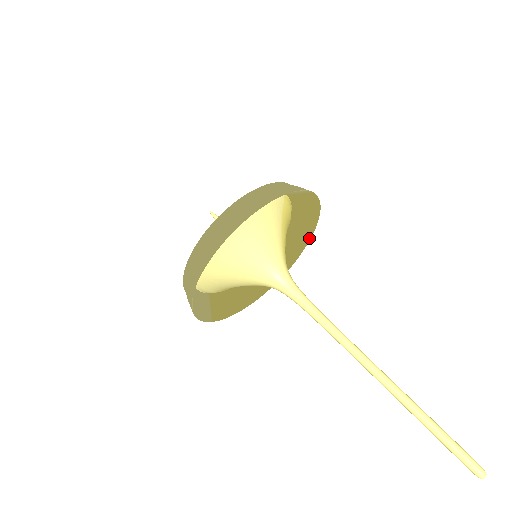
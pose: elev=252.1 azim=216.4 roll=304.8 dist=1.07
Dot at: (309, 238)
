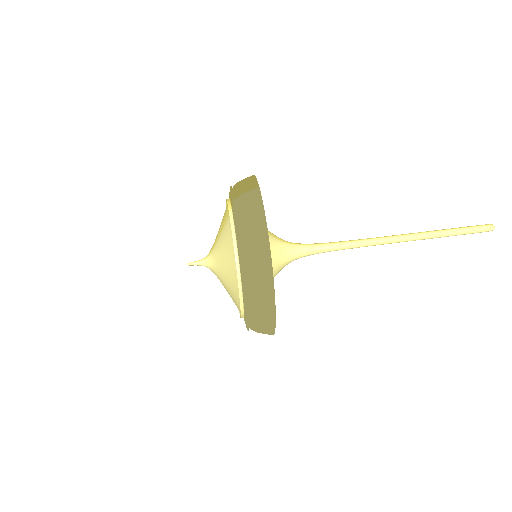
Dot at: occluded
